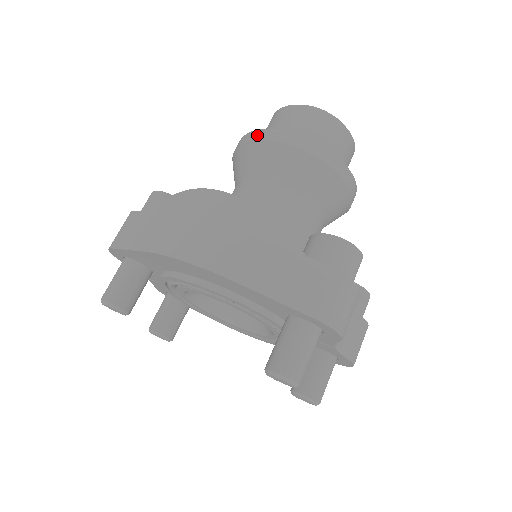
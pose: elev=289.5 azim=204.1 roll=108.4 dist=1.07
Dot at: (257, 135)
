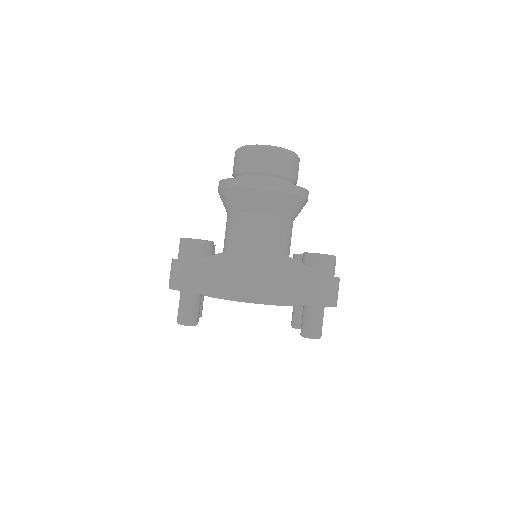
Dot at: (251, 183)
